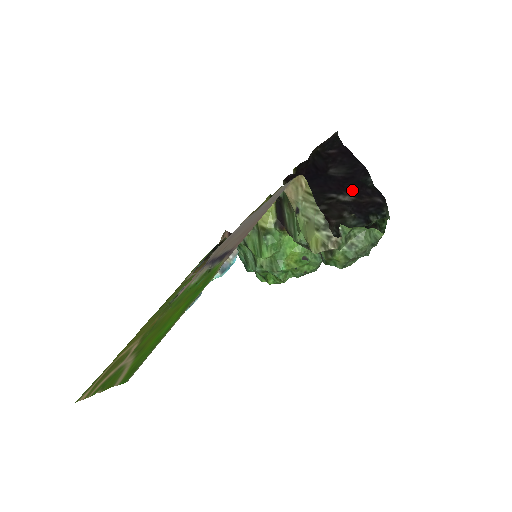
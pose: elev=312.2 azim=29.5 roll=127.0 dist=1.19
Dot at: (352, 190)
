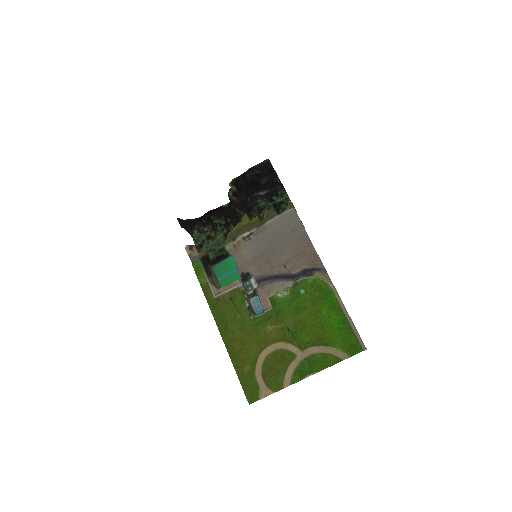
Dot at: (268, 187)
